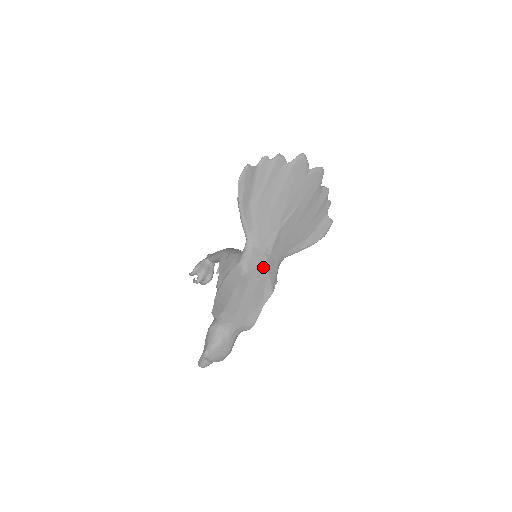
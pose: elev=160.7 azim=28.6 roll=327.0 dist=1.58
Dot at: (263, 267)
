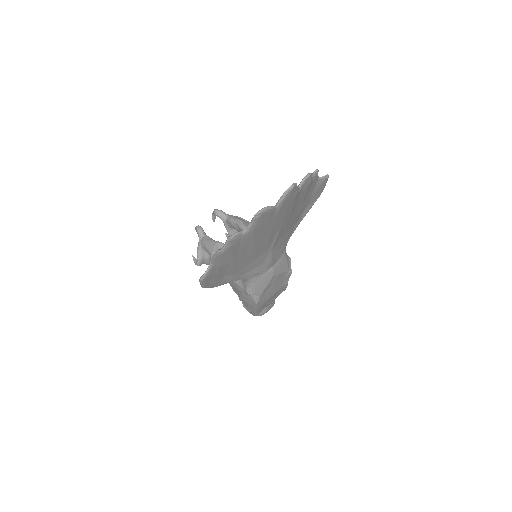
Dot at: (272, 278)
